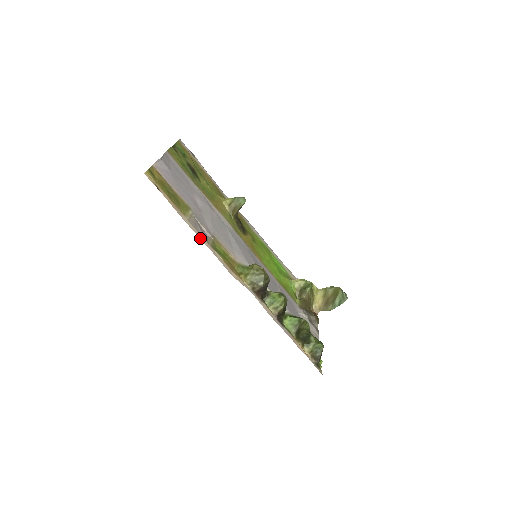
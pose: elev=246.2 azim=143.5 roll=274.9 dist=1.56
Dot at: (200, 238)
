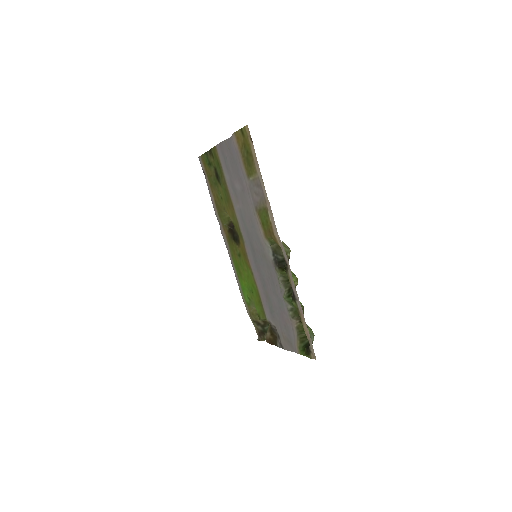
Dot at: occluded
